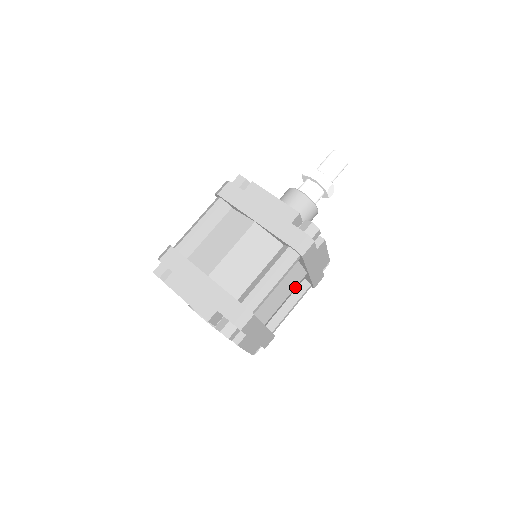
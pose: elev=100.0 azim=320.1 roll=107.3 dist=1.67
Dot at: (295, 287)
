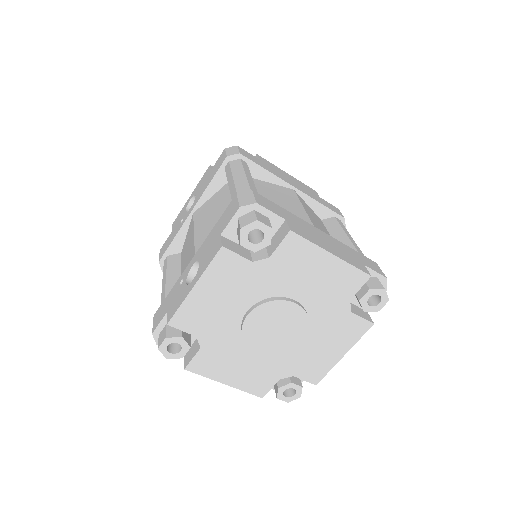
Dot at: occluded
